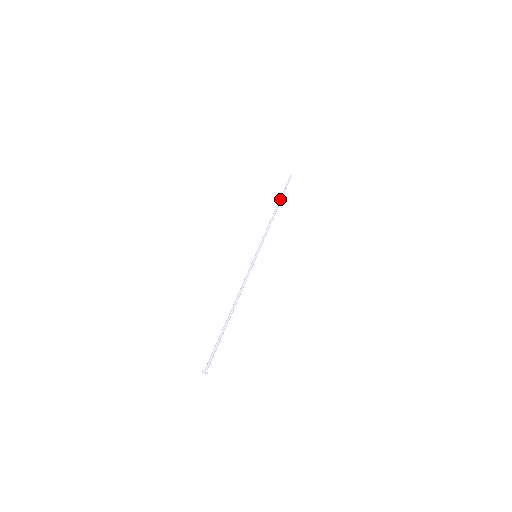
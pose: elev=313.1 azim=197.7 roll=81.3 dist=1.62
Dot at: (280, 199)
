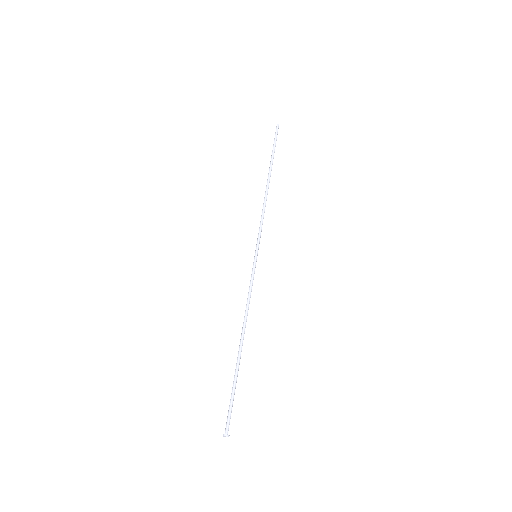
Dot at: (271, 164)
